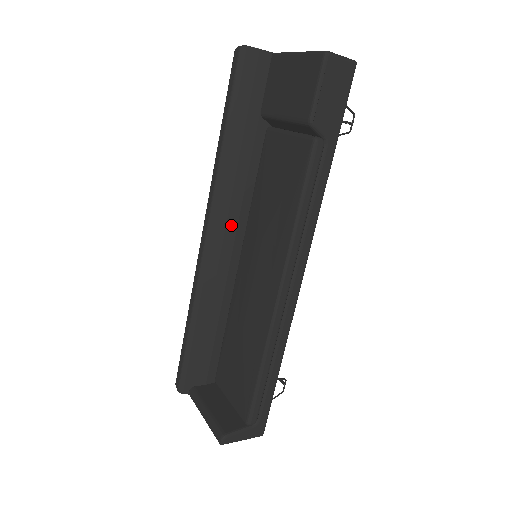
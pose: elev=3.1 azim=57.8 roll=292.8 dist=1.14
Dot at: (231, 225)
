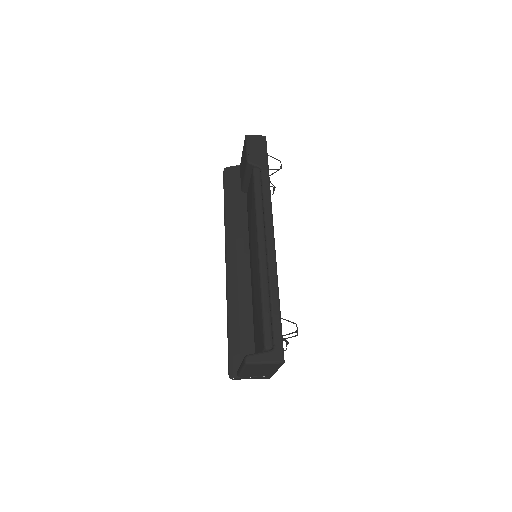
Dot at: (240, 249)
